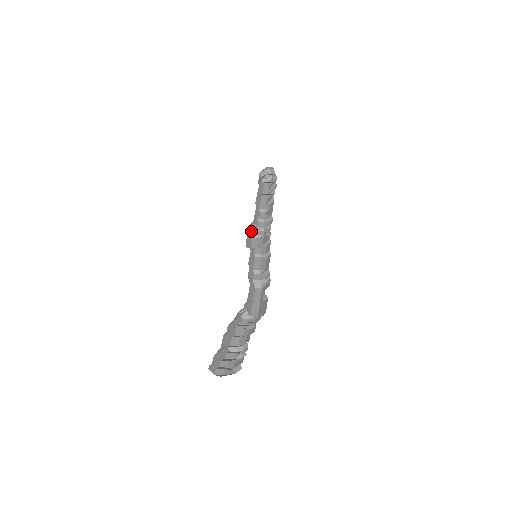
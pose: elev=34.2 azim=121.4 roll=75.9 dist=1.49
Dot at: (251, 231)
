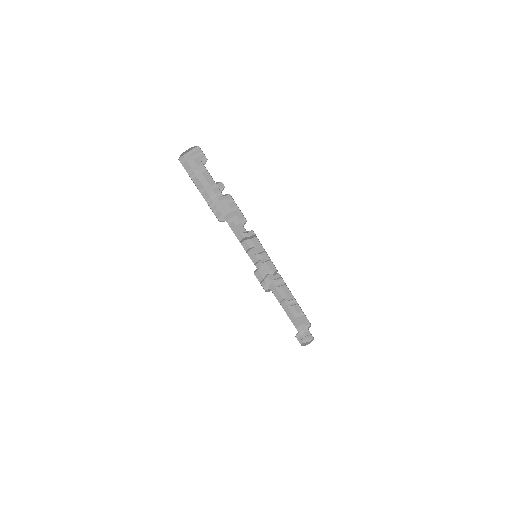
Dot at: occluded
